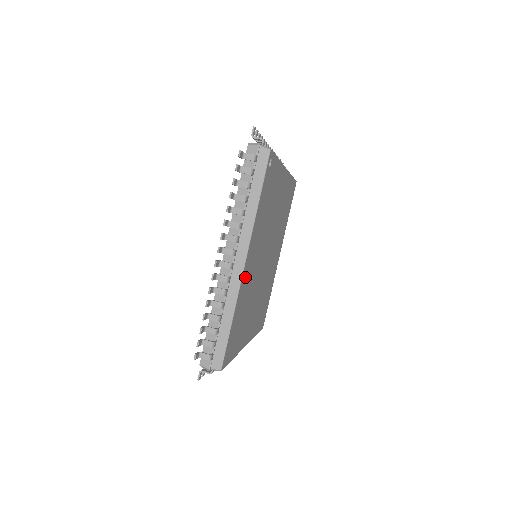
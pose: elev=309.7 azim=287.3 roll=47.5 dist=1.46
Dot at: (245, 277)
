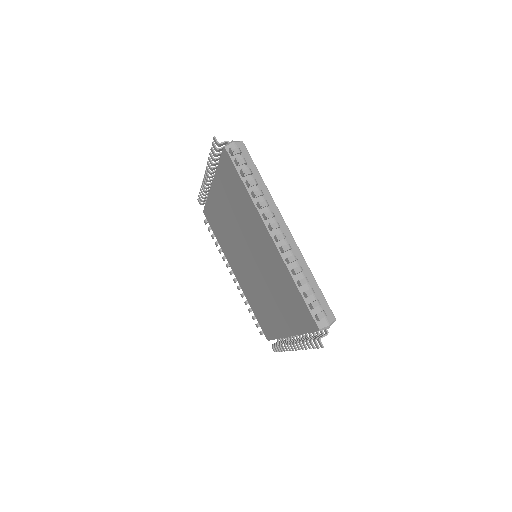
Dot at: occluded
